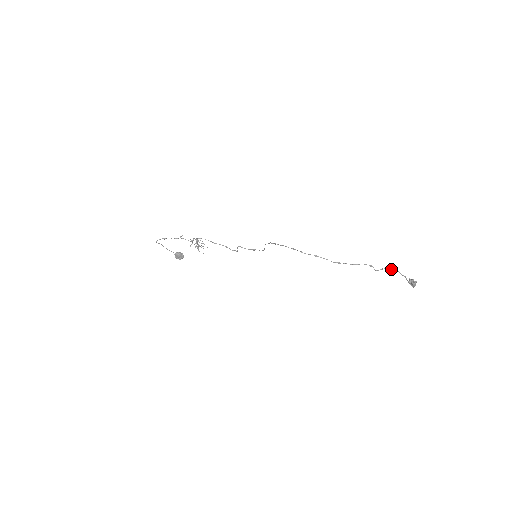
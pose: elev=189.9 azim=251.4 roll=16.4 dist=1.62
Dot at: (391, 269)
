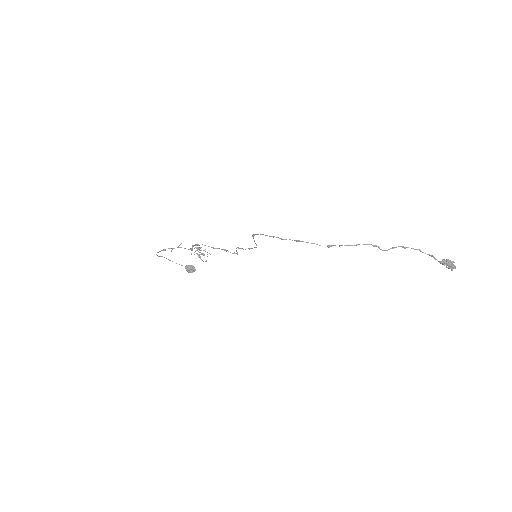
Dot at: (406, 247)
